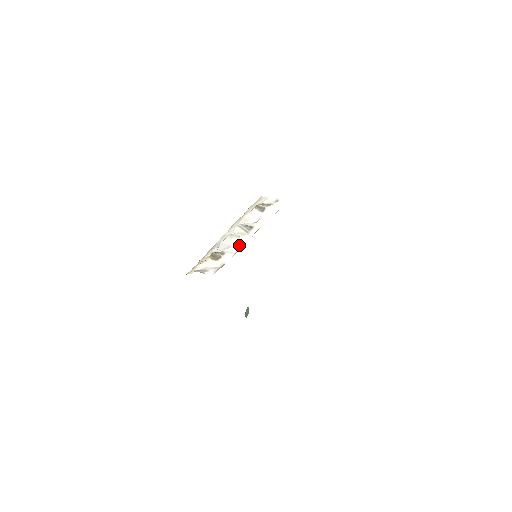
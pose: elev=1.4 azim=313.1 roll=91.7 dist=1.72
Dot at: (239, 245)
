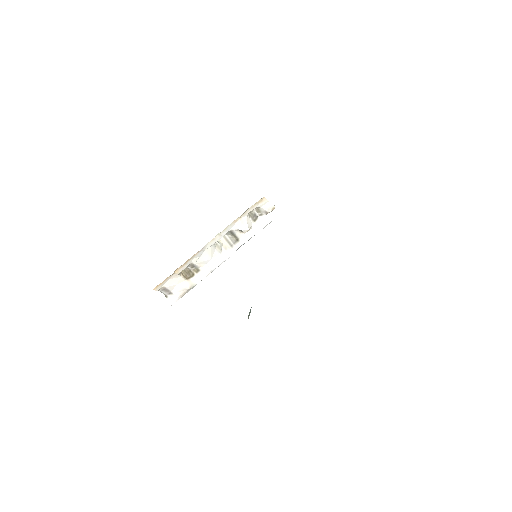
Dot at: (218, 262)
